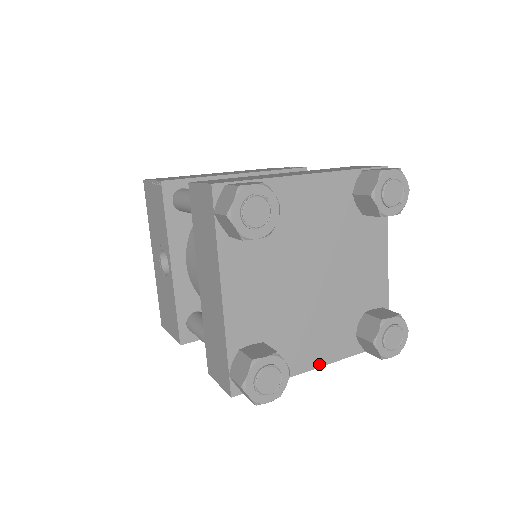
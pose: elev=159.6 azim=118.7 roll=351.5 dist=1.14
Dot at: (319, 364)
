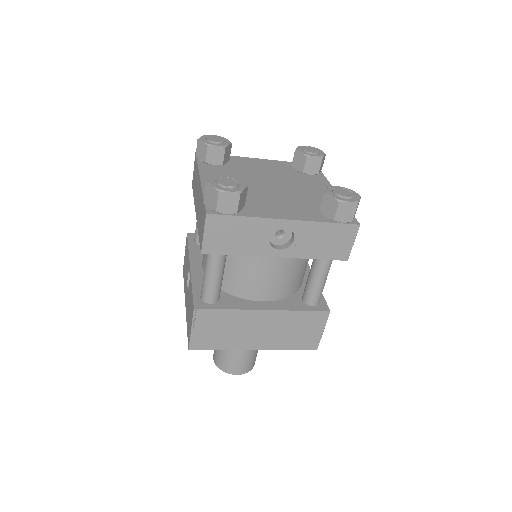
Dot at: (288, 218)
